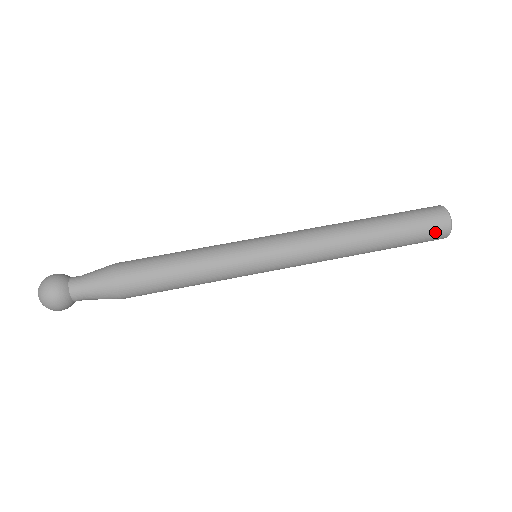
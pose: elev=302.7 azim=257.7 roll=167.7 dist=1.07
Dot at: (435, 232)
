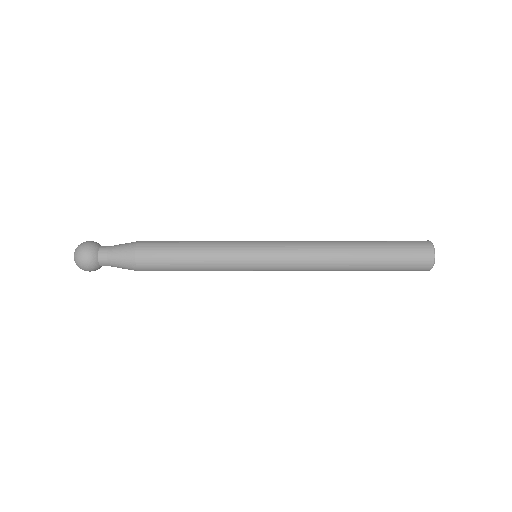
Dot at: (419, 258)
